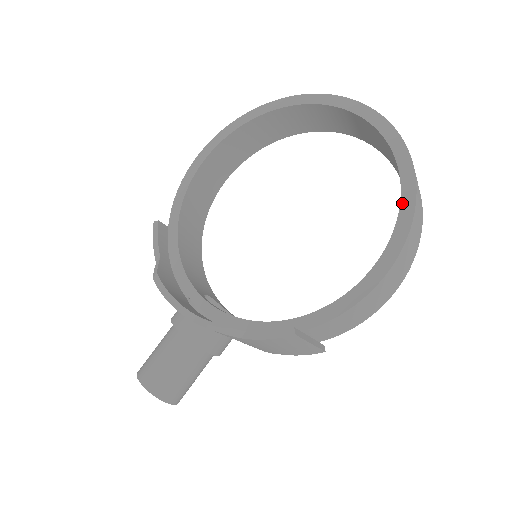
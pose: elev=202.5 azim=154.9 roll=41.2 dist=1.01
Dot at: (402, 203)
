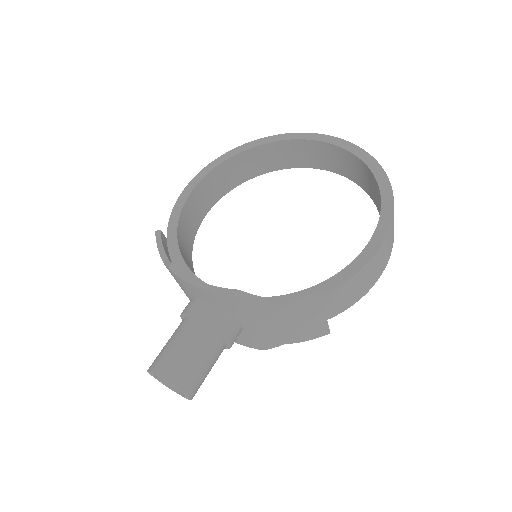
Dot at: (382, 194)
